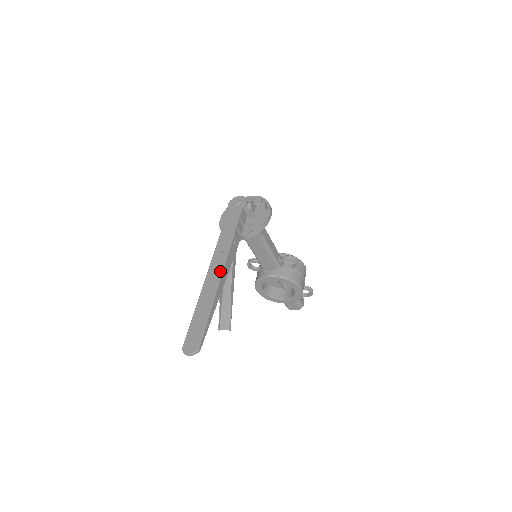
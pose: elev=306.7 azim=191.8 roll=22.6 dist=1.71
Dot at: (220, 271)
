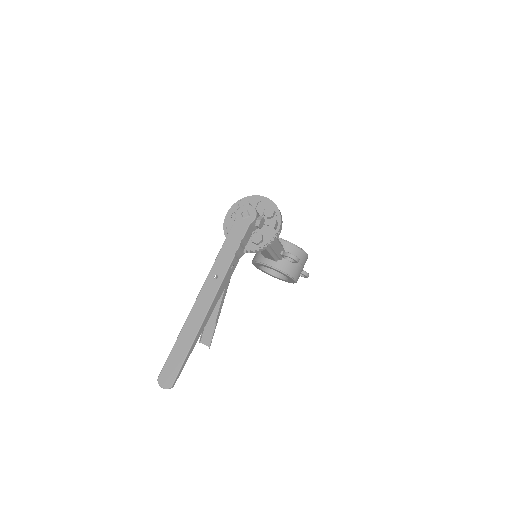
Dot at: (209, 303)
